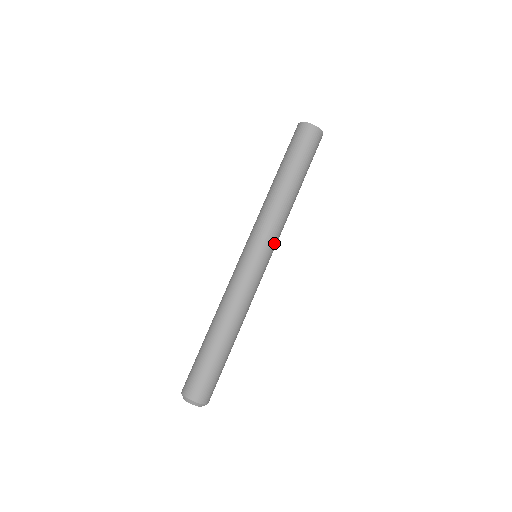
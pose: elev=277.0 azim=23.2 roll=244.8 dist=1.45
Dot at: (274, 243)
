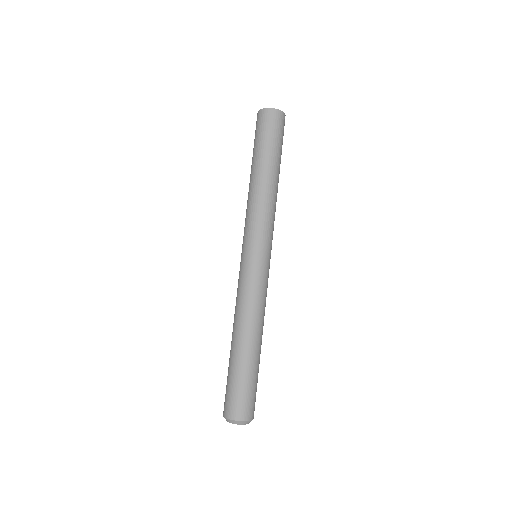
Dot at: (272, 239)
